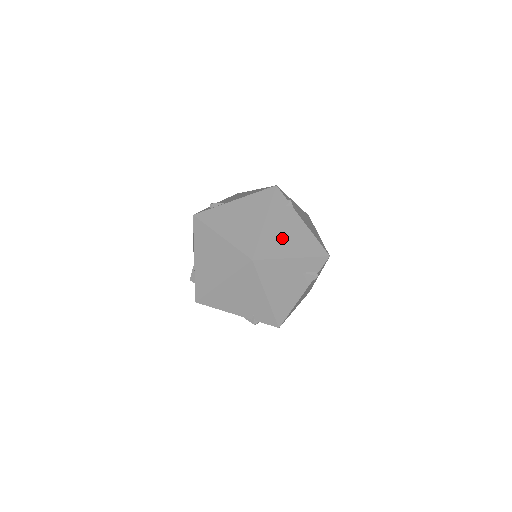
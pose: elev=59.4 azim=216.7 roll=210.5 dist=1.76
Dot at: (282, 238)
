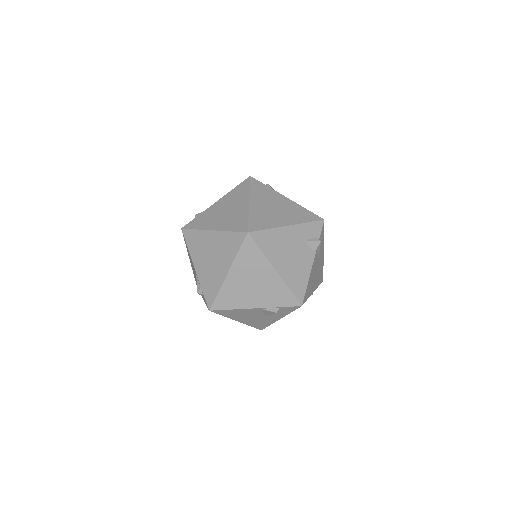
Dot at: (271, 212)
